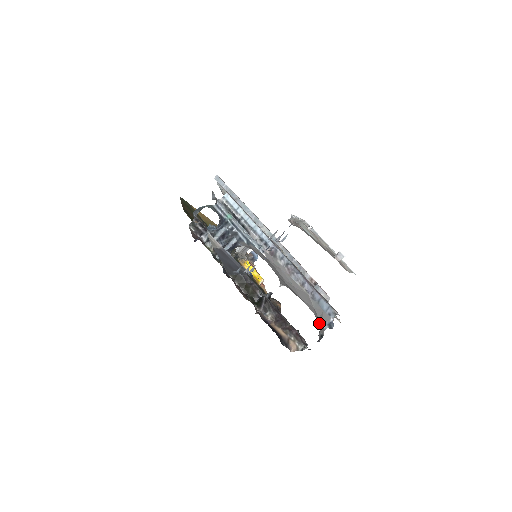
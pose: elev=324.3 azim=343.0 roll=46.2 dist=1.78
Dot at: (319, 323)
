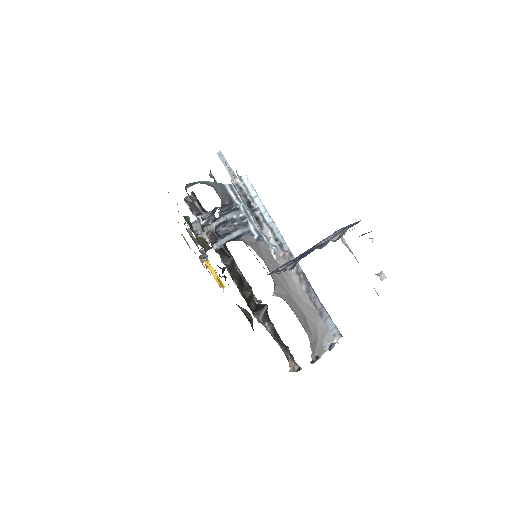
Dot at: (317, 343)
